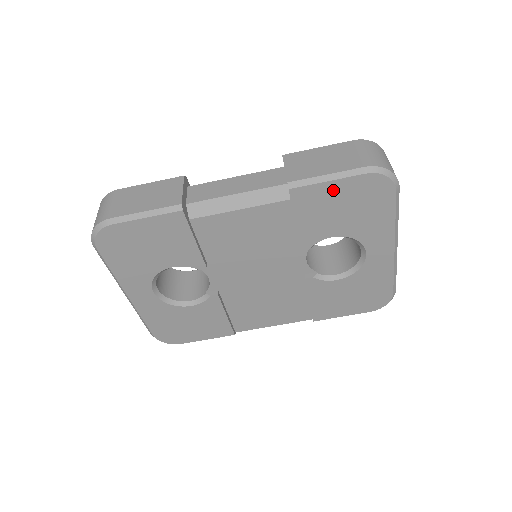
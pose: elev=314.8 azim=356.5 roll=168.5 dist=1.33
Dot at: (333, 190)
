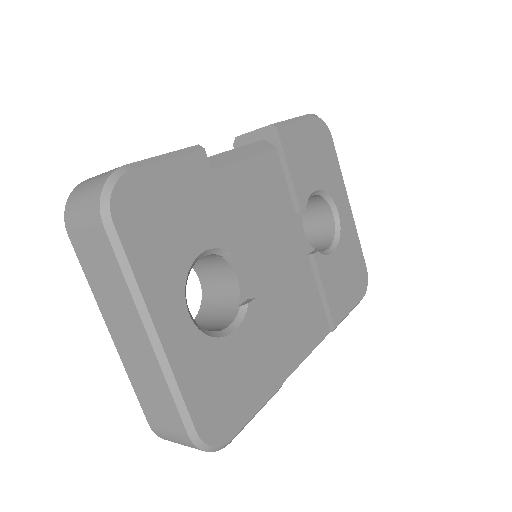
Dot at: (301, 132)
